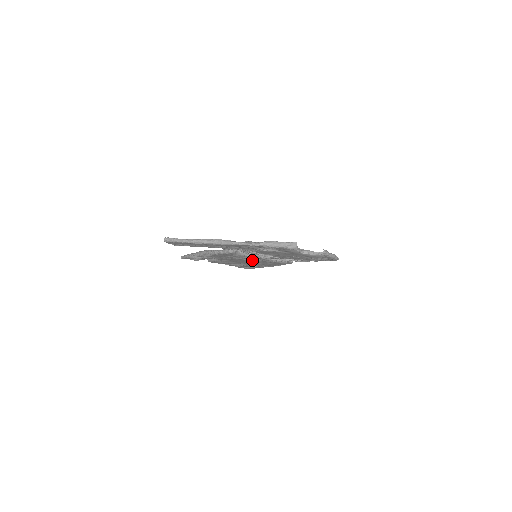
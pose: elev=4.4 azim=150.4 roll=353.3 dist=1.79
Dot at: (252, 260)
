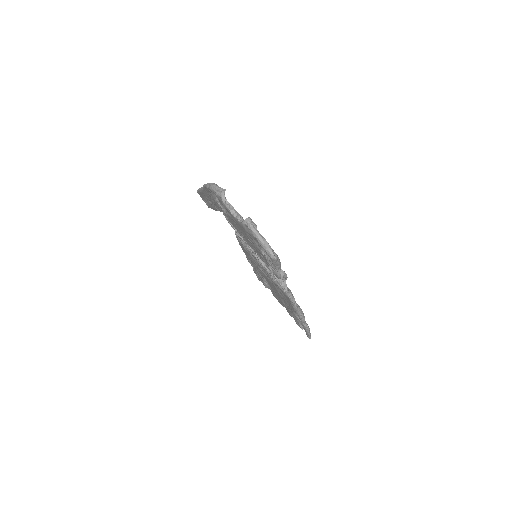
Dot at: occluded
